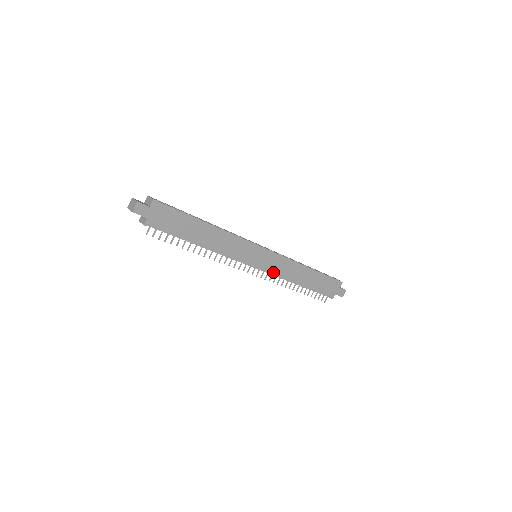
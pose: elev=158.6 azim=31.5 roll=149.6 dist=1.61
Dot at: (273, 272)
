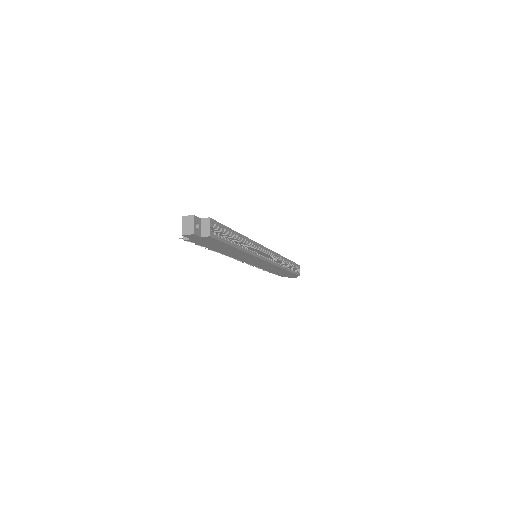
Dot at: (257, 266)
